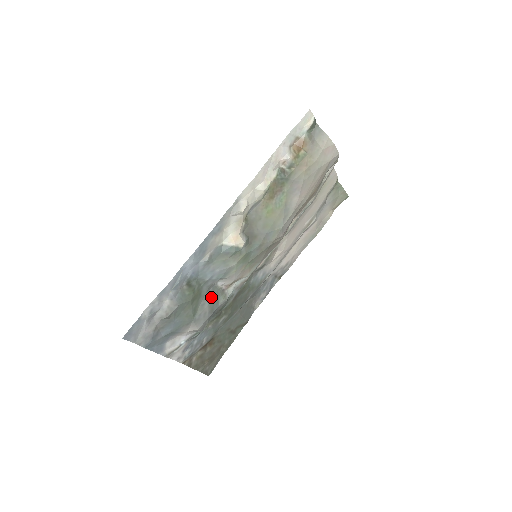
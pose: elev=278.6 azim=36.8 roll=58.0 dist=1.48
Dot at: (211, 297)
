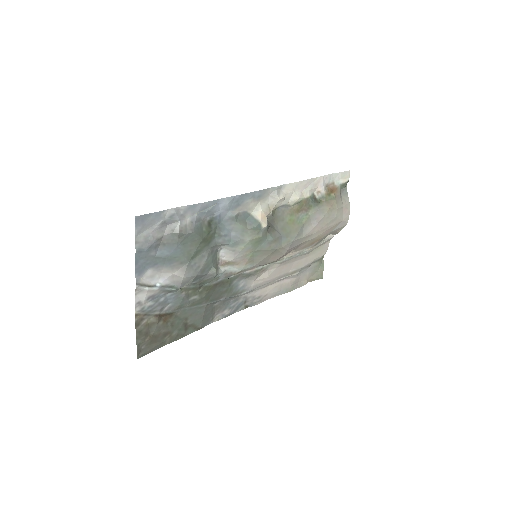
Dot at: (211, 257)
